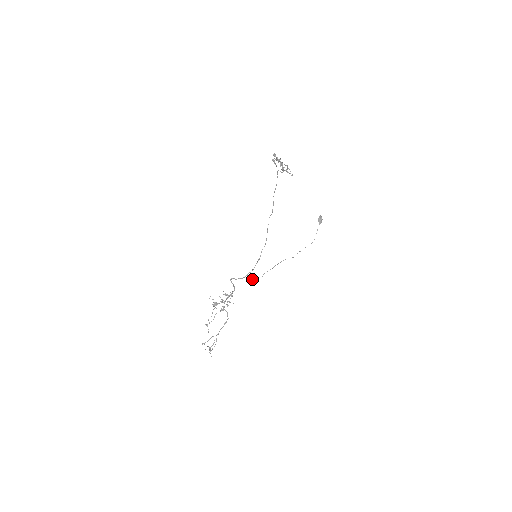
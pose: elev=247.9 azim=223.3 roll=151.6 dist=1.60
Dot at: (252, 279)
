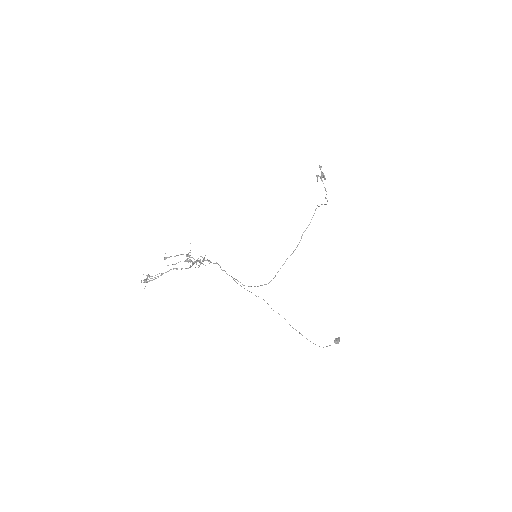
Dot at: occluded
